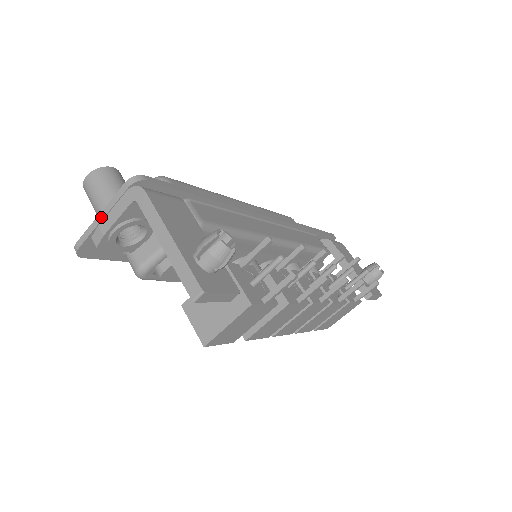
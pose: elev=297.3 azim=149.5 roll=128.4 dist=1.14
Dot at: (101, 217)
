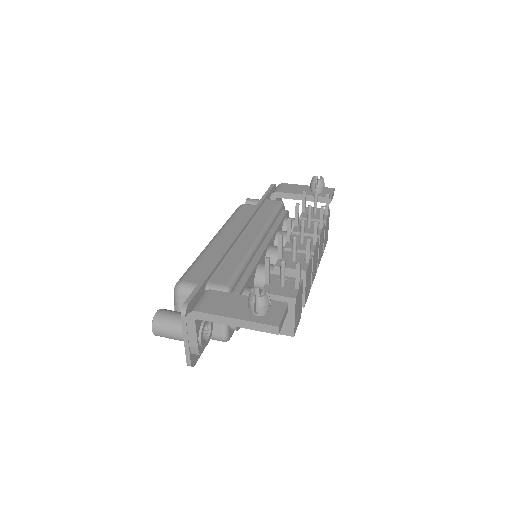
Dot at: (186, 341)
